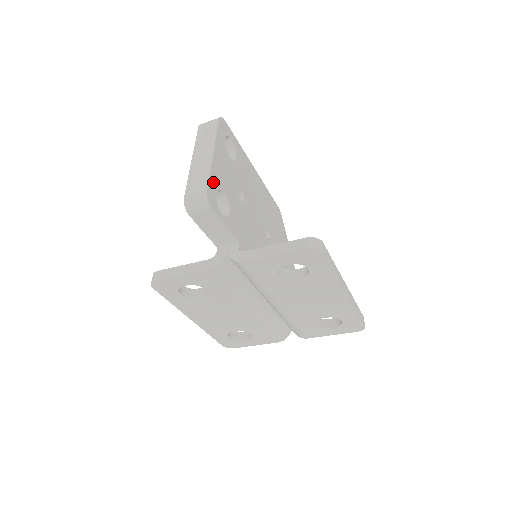
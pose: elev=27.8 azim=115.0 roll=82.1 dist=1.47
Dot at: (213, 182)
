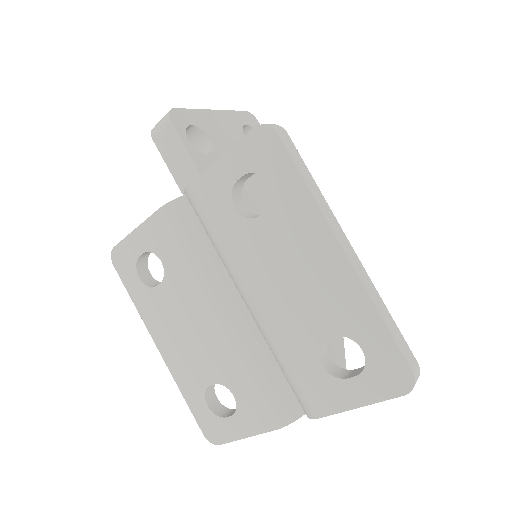
Dot at: (194, 117)
